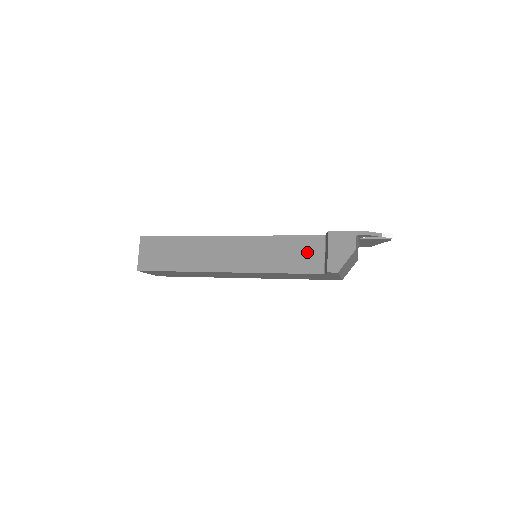
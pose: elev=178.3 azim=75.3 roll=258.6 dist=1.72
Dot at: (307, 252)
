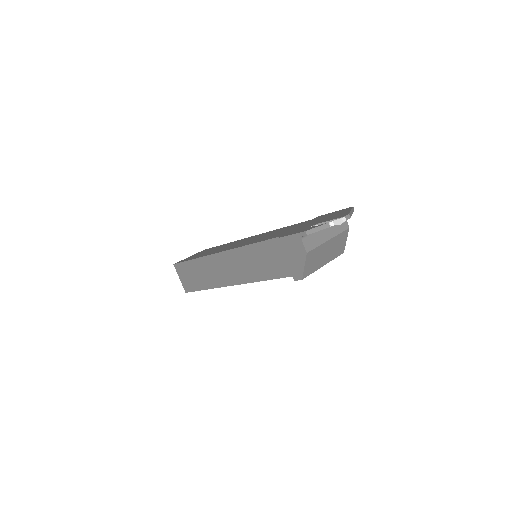
Dot at: (278, 256)
